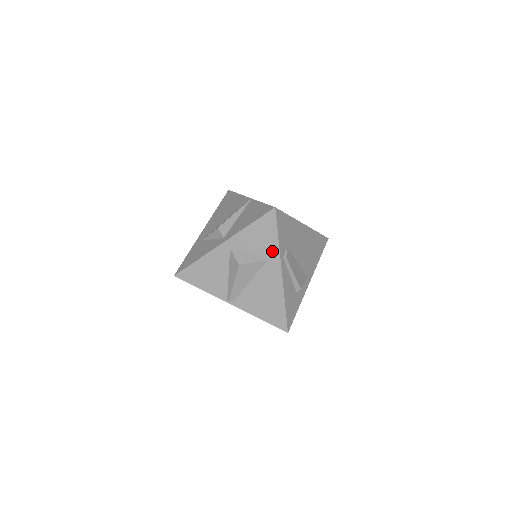
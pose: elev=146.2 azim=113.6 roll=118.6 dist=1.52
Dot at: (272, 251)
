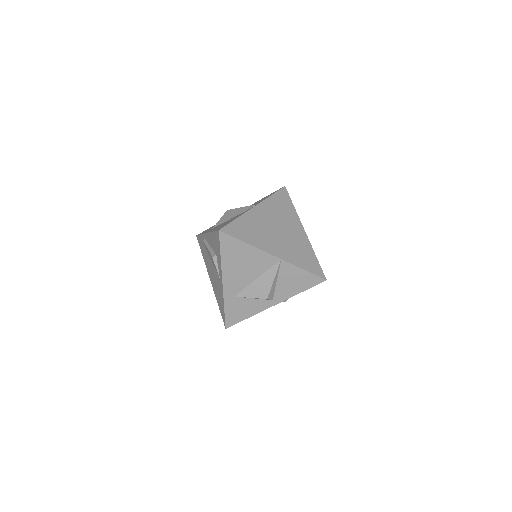
Dot at: occluded
